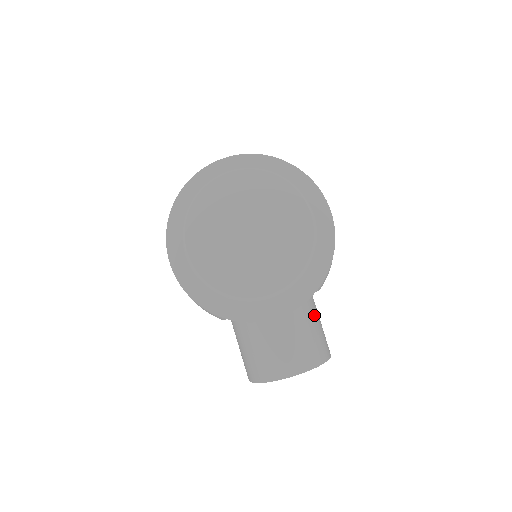
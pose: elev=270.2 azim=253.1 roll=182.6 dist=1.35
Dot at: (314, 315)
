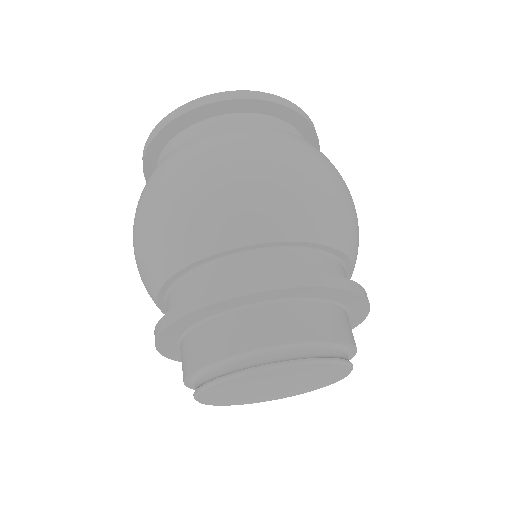
Dot at: occluded
